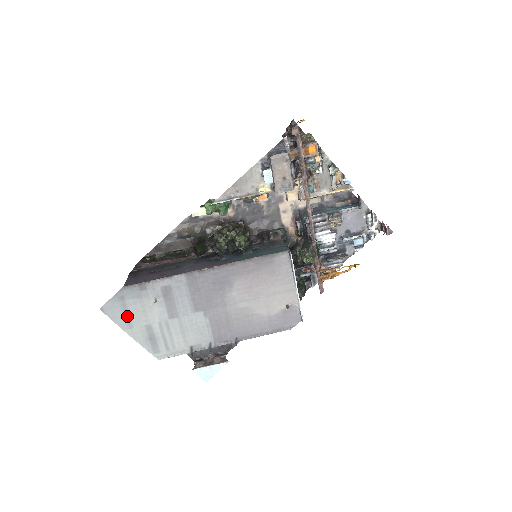
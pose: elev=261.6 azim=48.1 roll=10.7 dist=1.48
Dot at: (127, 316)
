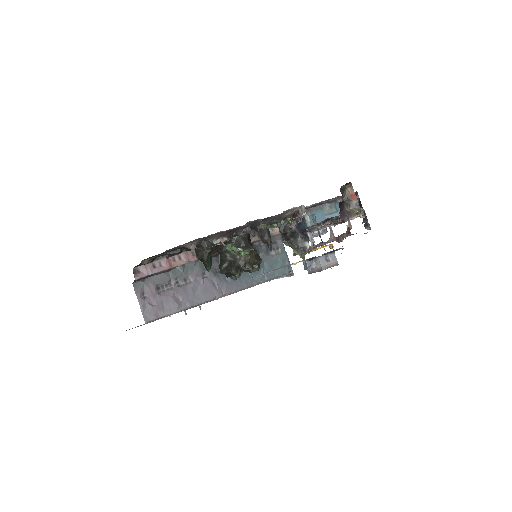
Dot at: occluded
